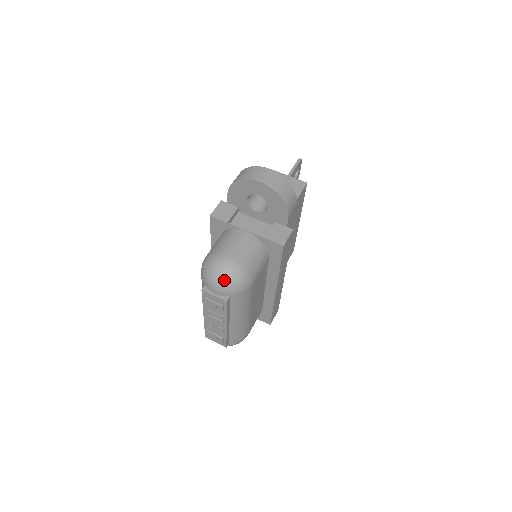
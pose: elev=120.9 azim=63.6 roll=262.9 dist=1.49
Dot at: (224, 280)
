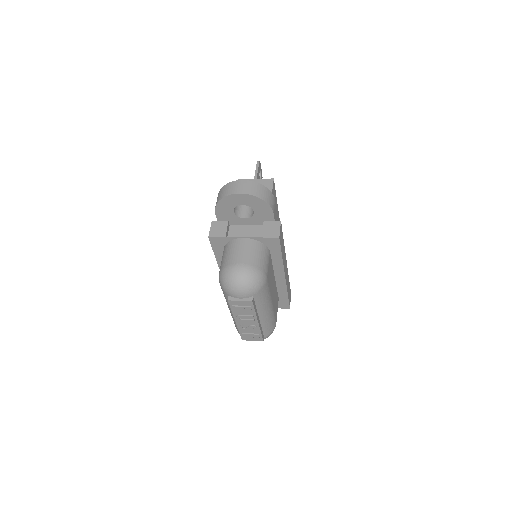
Dot at: (244, 284)
